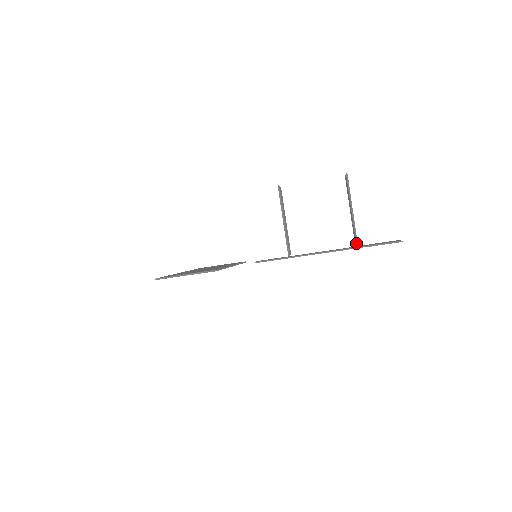
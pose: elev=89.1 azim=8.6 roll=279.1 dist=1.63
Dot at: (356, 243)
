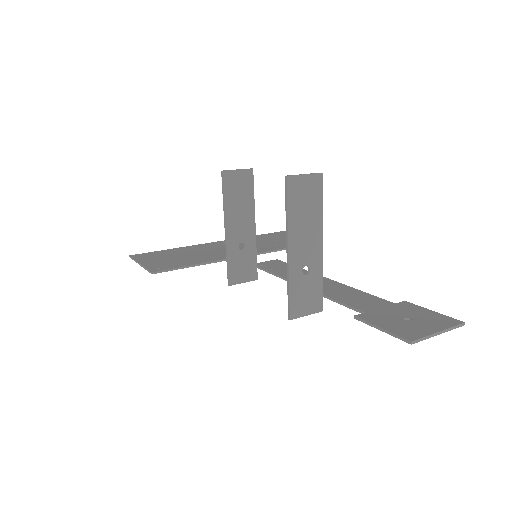
Dot at: (288, 314)
